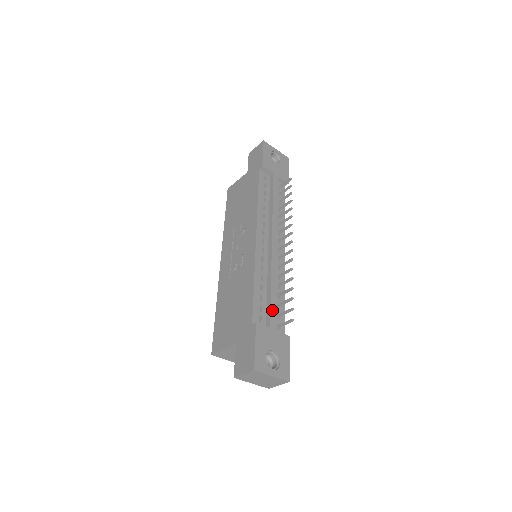
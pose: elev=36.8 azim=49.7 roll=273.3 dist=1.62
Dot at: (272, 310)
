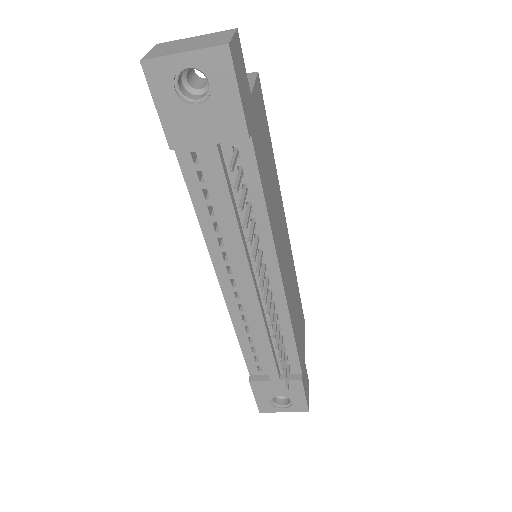
Dot at: (268, 365)
